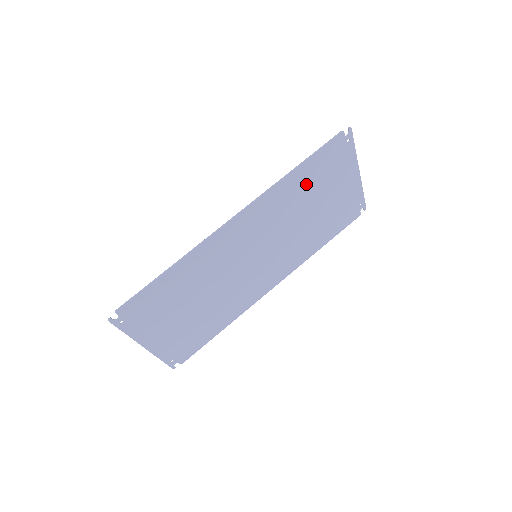
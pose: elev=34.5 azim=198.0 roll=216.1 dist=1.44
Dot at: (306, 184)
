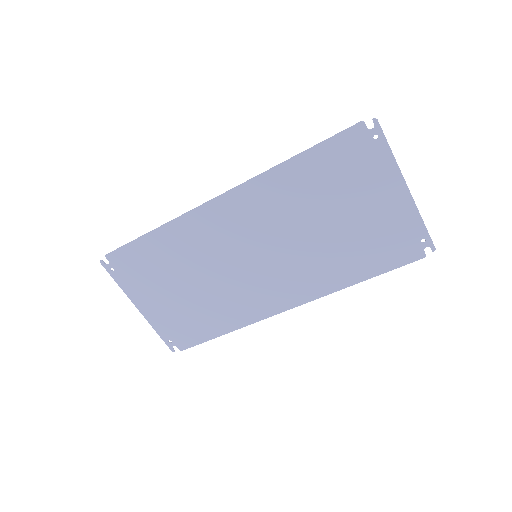
Dot at: (314, 182)
